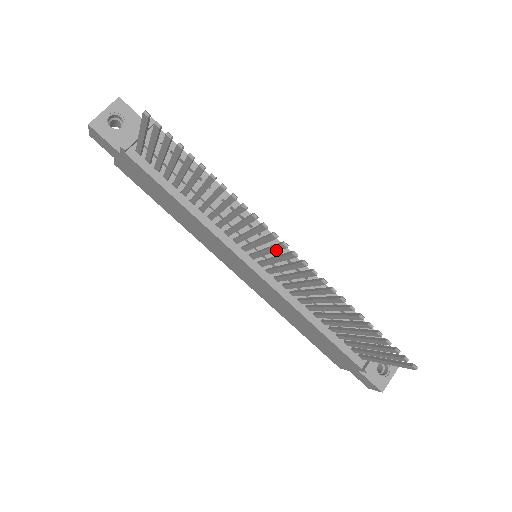
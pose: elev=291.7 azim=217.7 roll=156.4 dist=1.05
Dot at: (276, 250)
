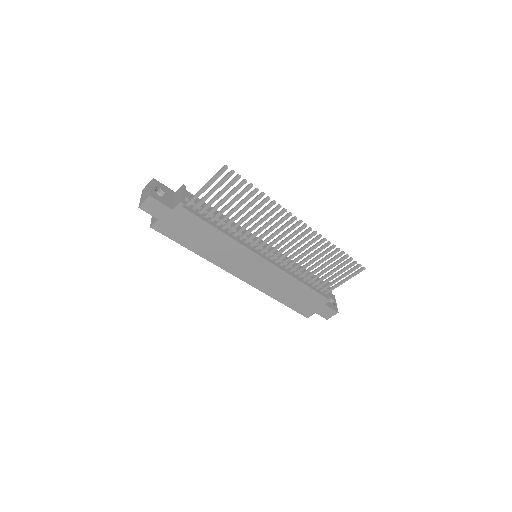
Dot at: (291, 230)
